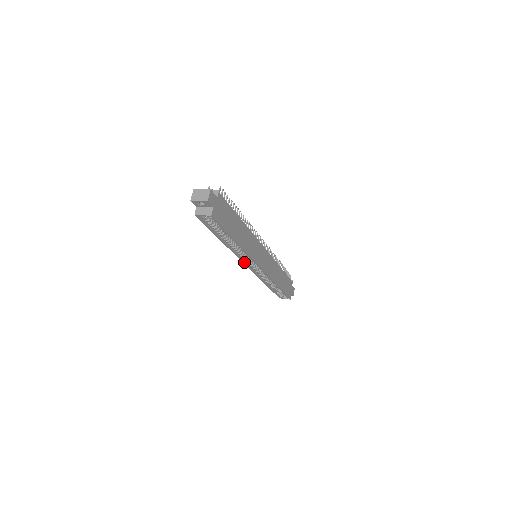
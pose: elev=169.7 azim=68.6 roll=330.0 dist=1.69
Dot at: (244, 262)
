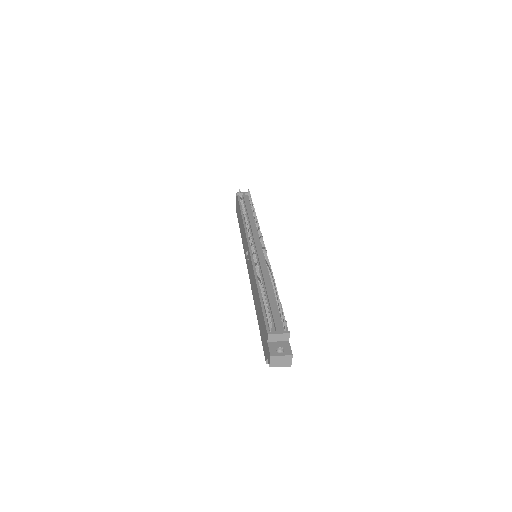
Dot at: occluded
